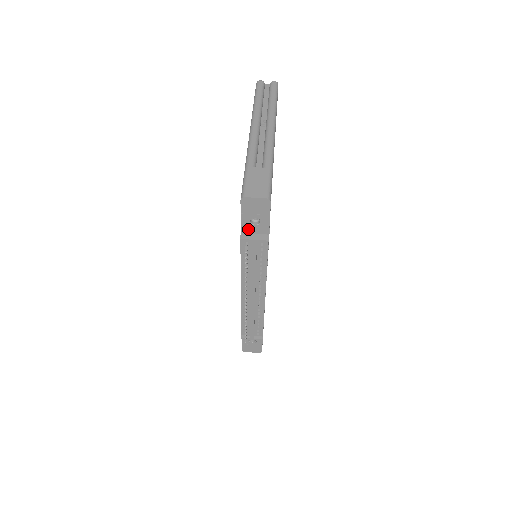
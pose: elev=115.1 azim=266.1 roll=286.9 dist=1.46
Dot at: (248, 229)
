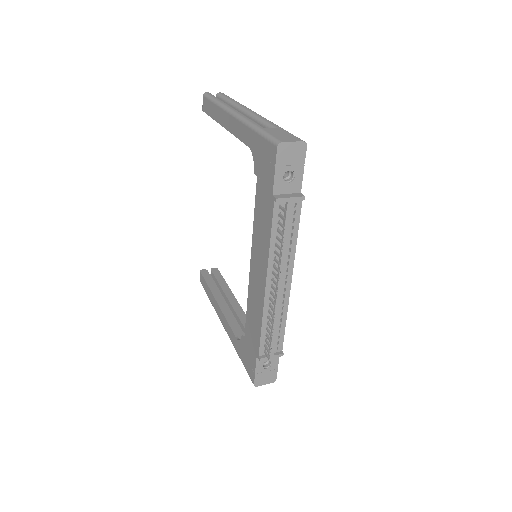
Dot at: (280, 188)
